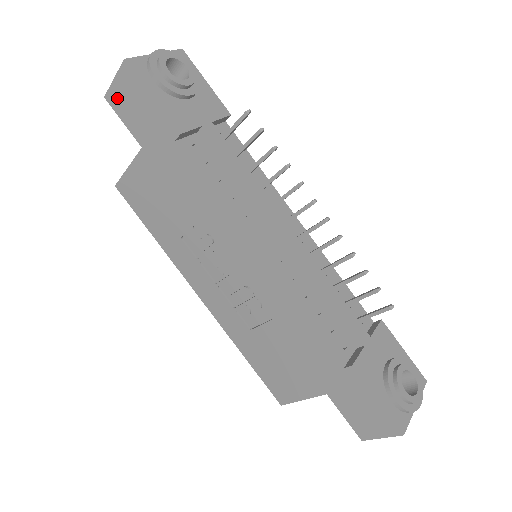
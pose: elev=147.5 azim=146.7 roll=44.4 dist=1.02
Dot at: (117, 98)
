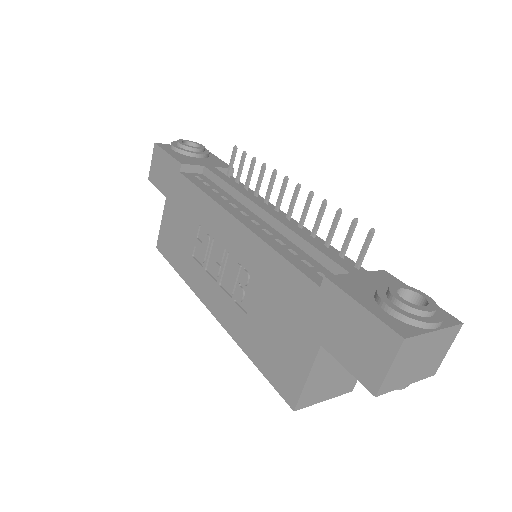
Dot at: (153, 173)
